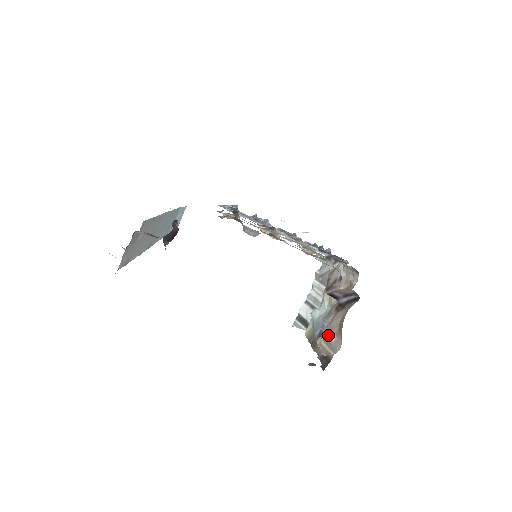
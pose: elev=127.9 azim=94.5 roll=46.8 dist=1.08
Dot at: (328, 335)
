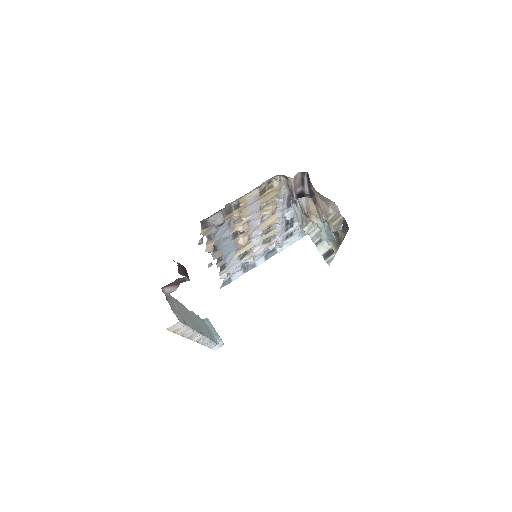
Dot at: (328, 216)
